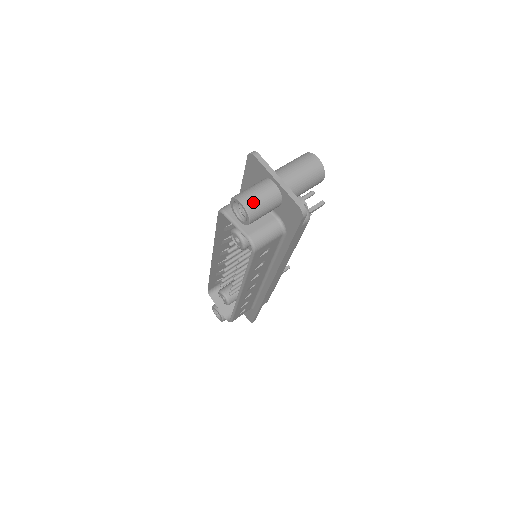
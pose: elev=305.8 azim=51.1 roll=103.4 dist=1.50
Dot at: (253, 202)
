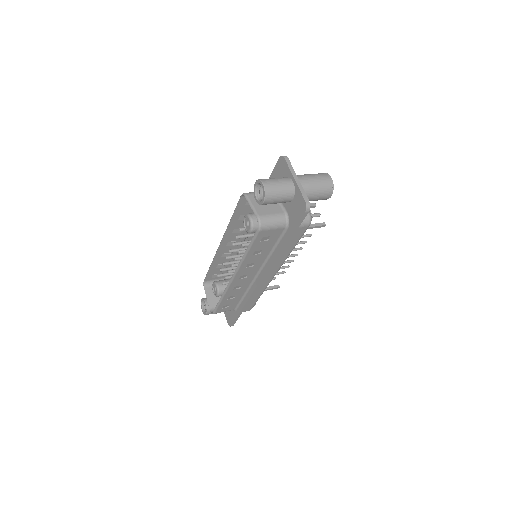
Dot at: (272, 187)
